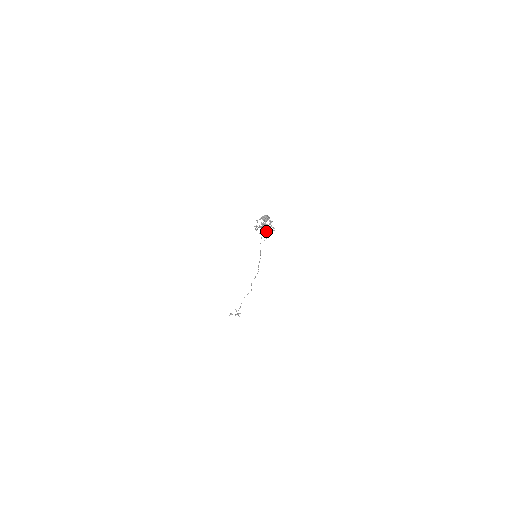
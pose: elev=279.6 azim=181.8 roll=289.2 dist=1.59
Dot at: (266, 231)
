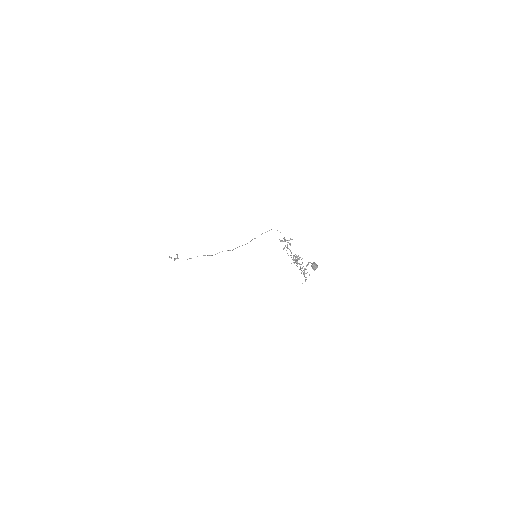
Dot at: (306, 273)
